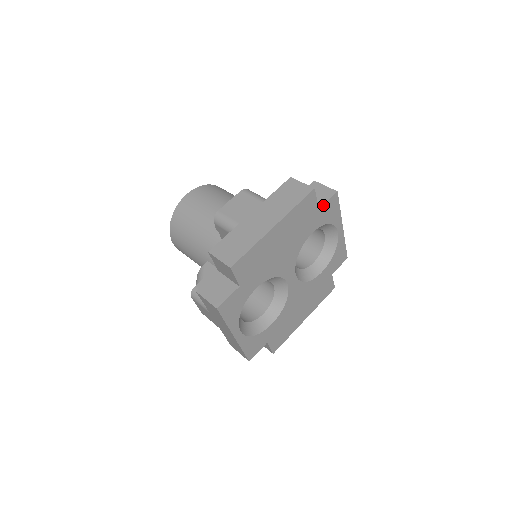
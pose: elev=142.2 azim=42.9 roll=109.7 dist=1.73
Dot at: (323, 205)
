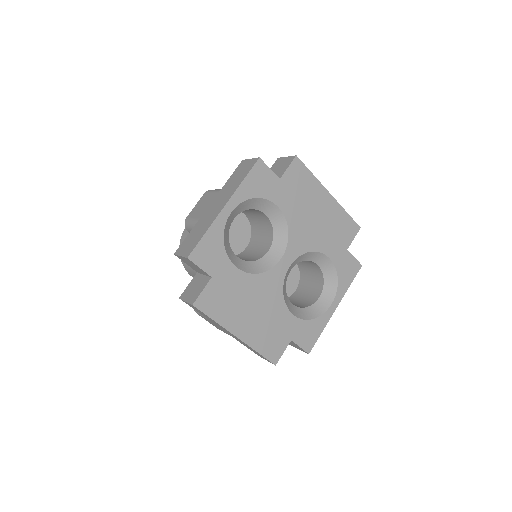
Dot at: occluded
